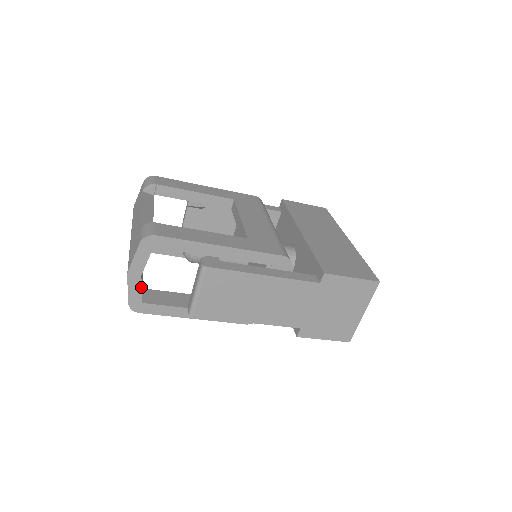
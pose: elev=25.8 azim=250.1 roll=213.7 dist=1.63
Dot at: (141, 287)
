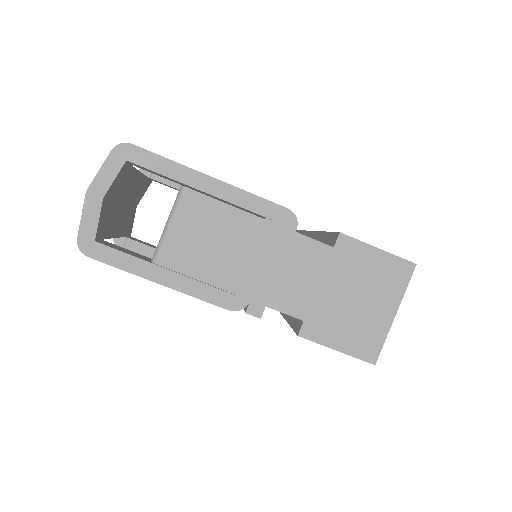
Dot at: (99, 216)
